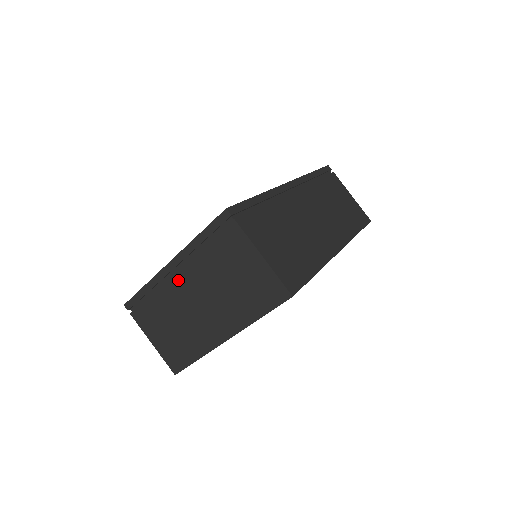
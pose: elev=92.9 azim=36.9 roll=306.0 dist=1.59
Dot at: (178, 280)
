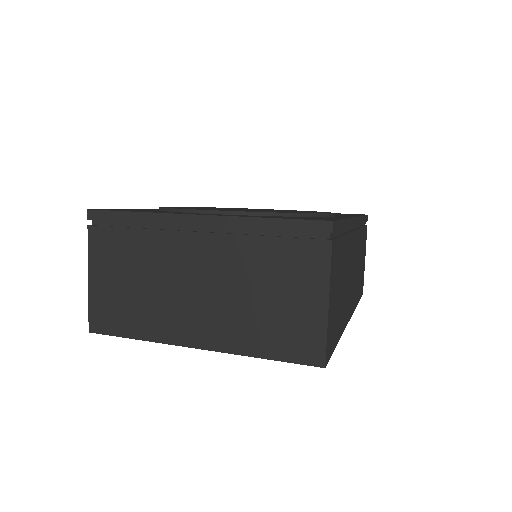
Dot at: (193, 242)
